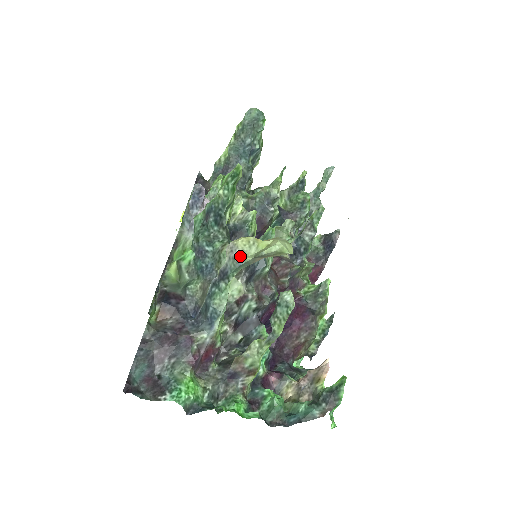
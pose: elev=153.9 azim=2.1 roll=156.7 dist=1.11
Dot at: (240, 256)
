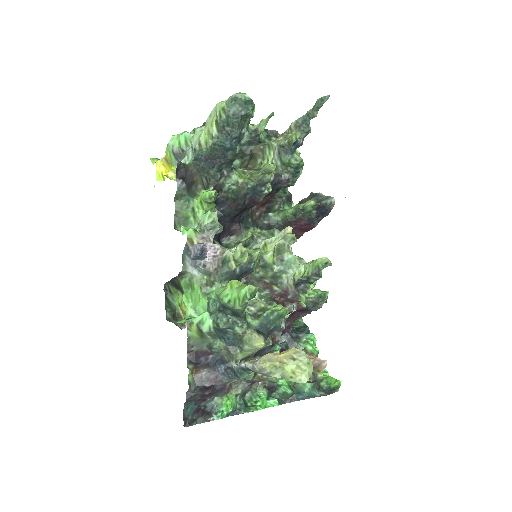
Dot at: (269, 375)
